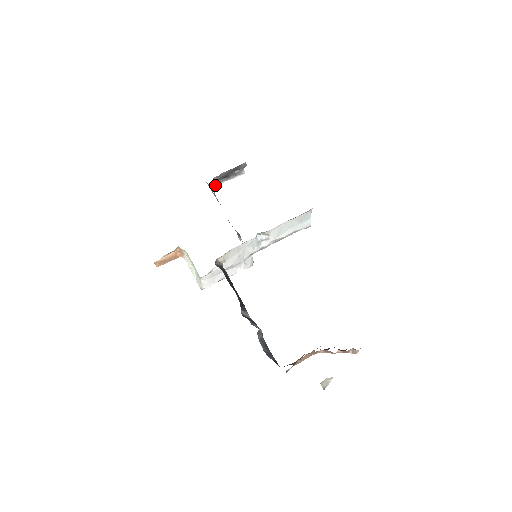
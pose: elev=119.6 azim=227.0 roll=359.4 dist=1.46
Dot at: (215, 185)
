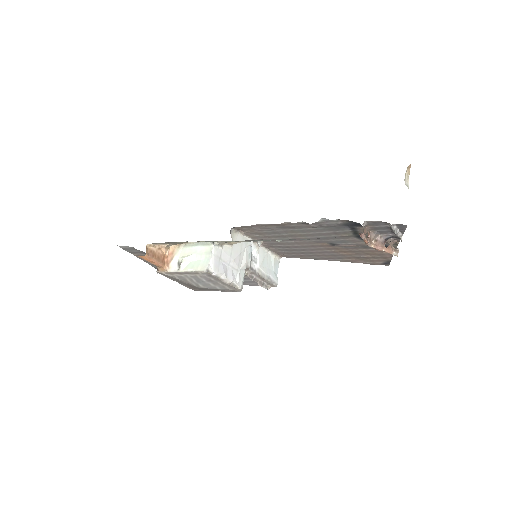
Dot at: occluded
